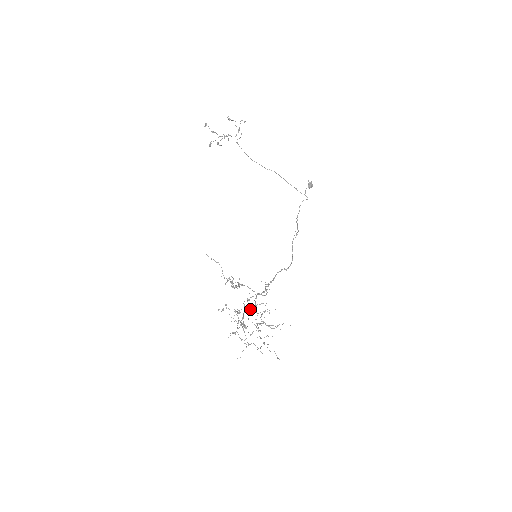
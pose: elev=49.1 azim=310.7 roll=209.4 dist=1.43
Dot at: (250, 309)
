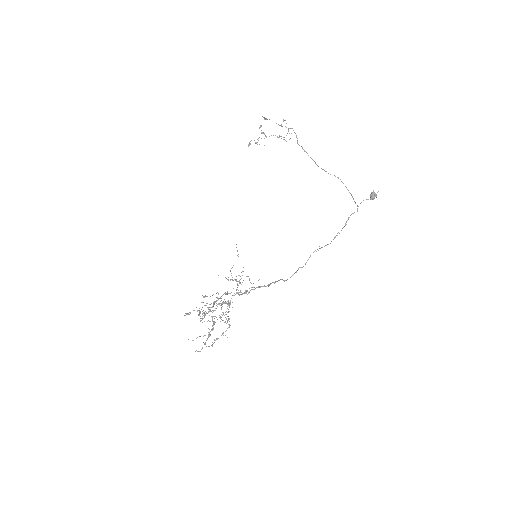
Dot at: (226, 303)
